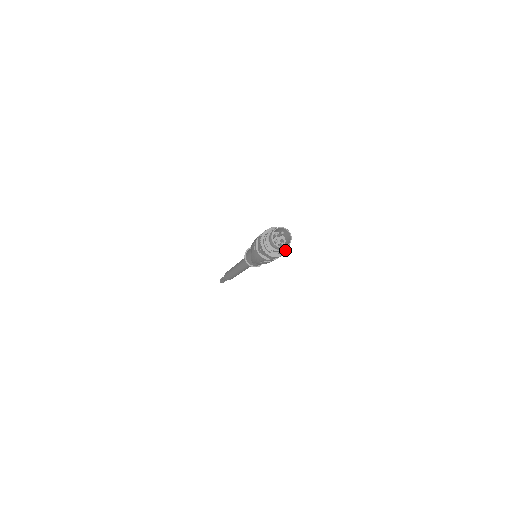
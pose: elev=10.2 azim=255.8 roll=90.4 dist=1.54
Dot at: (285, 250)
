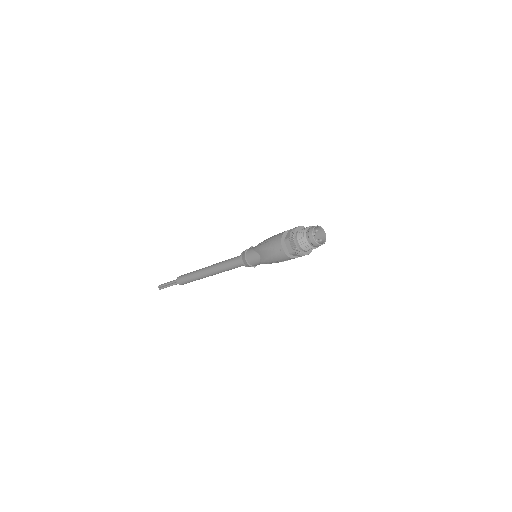
Dot at: occluded
